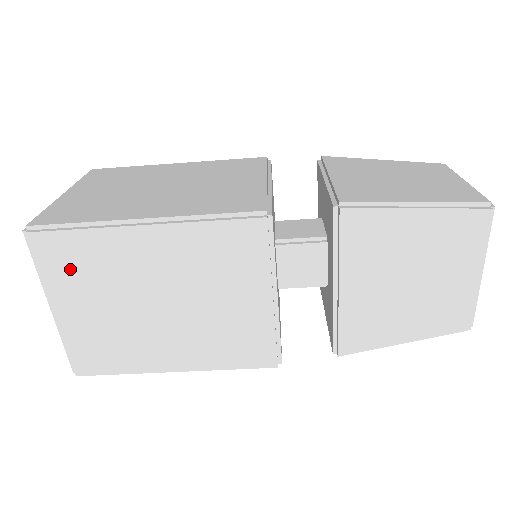
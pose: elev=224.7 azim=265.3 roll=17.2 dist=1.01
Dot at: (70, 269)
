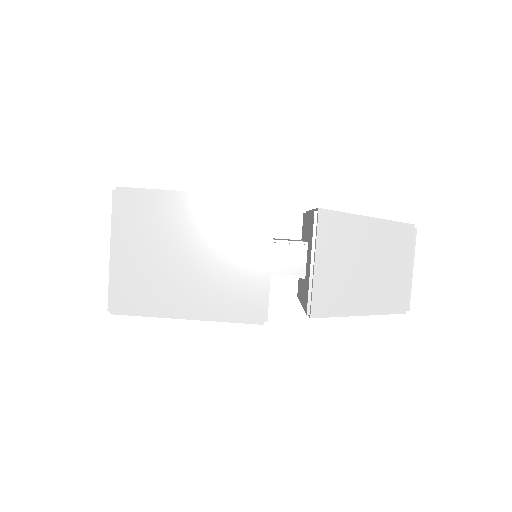
Dot at: occluded
